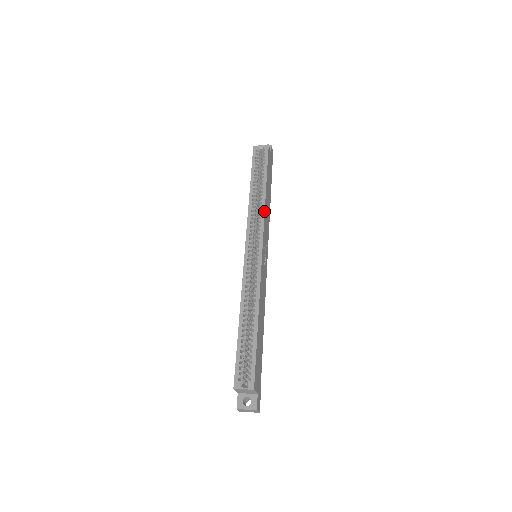
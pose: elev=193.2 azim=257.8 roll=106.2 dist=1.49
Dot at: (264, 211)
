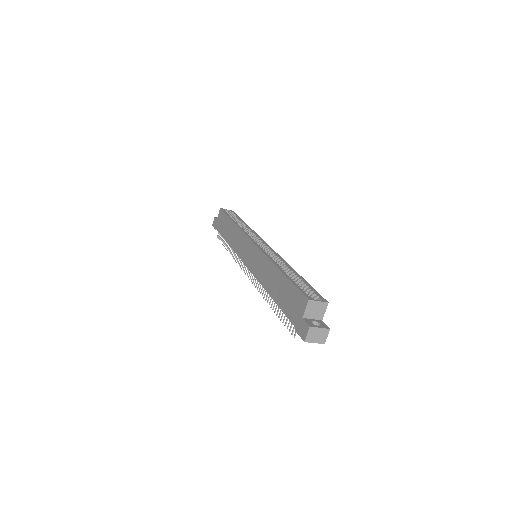
Dot at: (254, 231)
